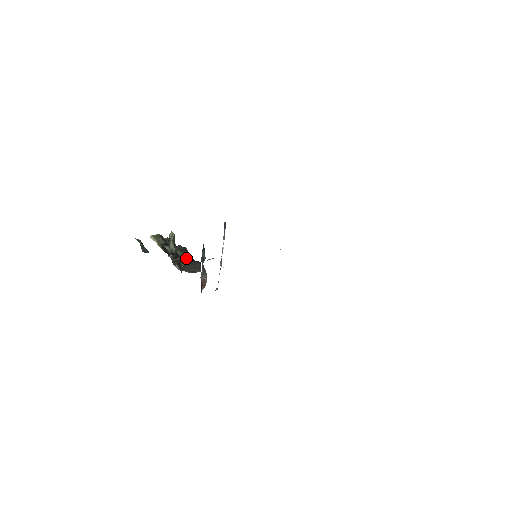
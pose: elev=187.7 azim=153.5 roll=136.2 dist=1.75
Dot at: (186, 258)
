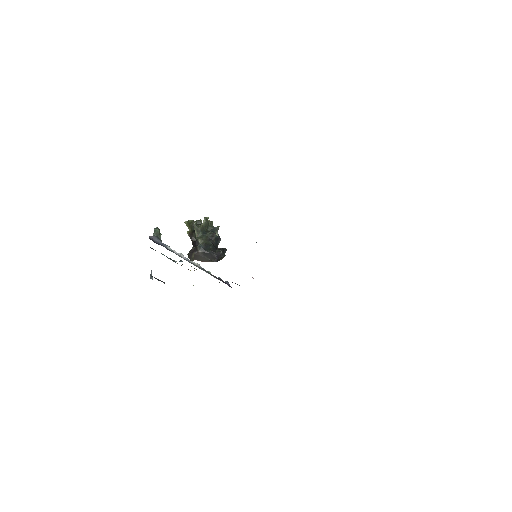
Dot at: (198, 249)
